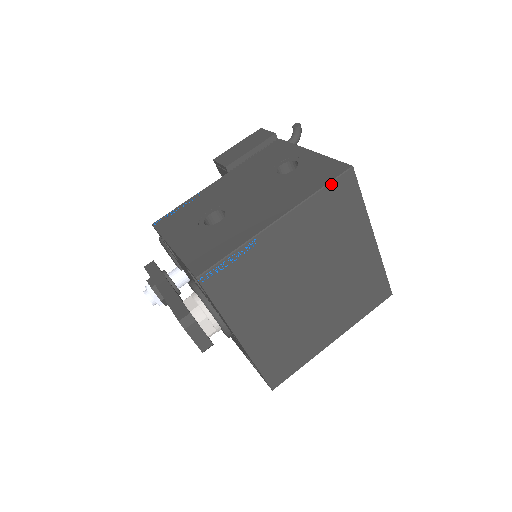
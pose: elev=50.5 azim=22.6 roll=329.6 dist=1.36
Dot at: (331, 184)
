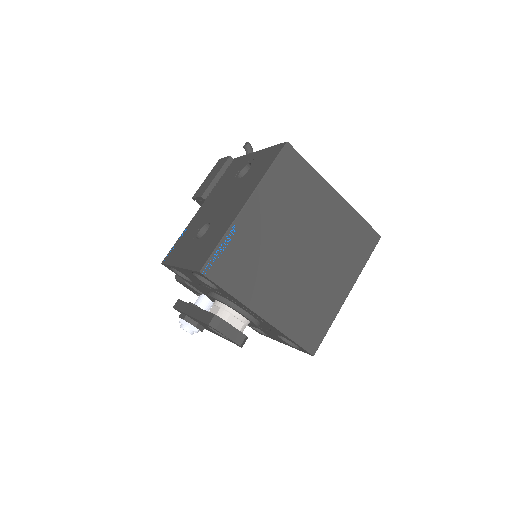
Dot at: (276, 161)
